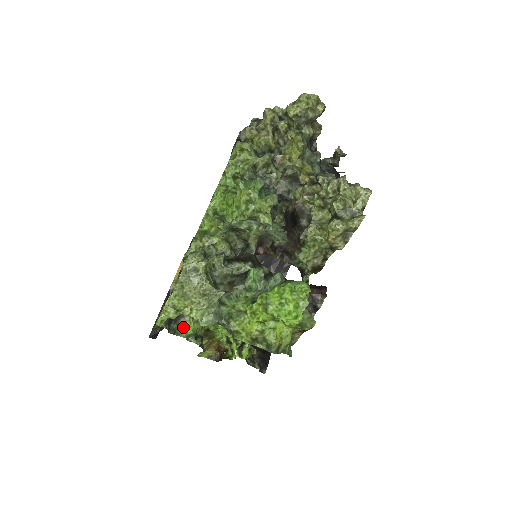
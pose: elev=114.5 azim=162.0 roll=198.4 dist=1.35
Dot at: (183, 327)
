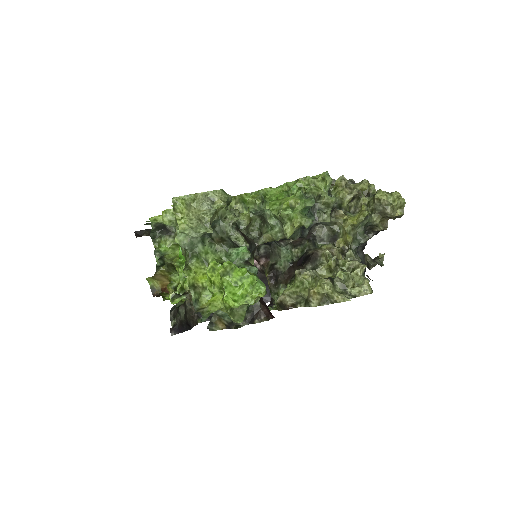
Dot at: (162, 242)
